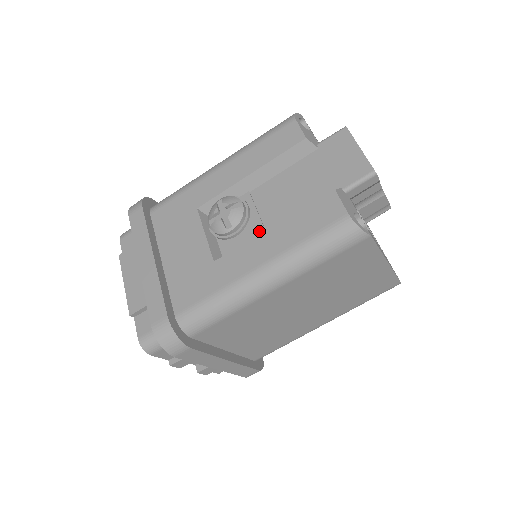
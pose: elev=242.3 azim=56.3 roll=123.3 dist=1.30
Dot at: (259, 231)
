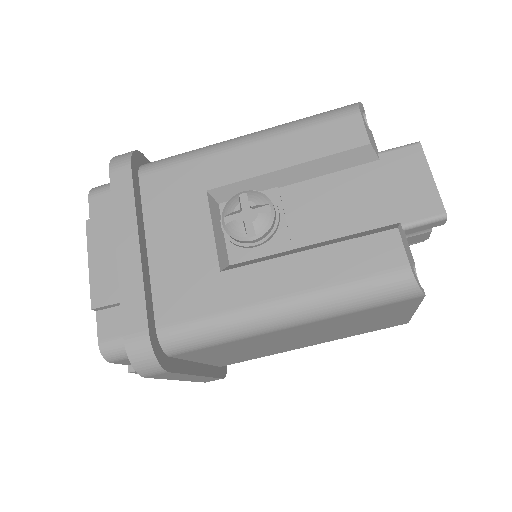
Dot at: (284, 245)
